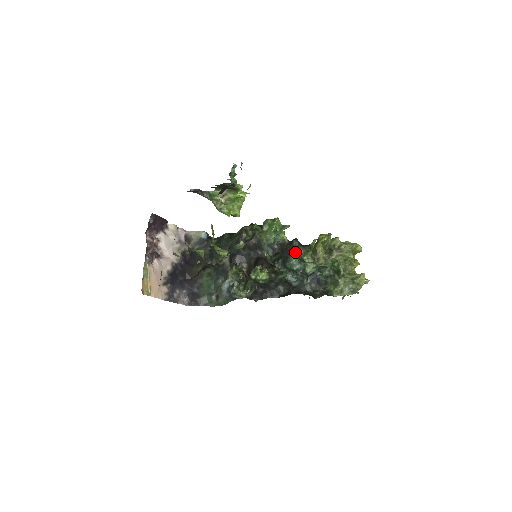
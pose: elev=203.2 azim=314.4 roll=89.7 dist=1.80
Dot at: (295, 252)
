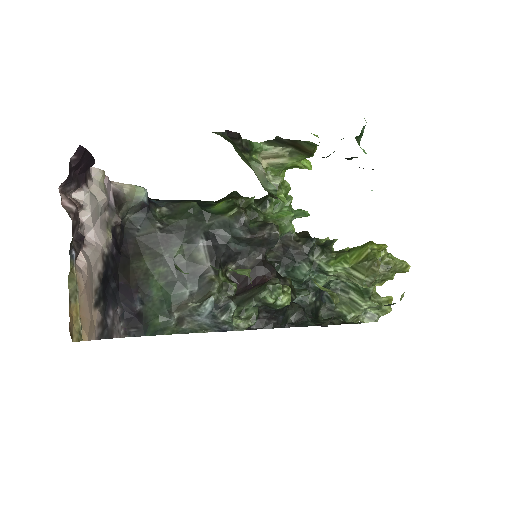
Dot at: (311, 256)
